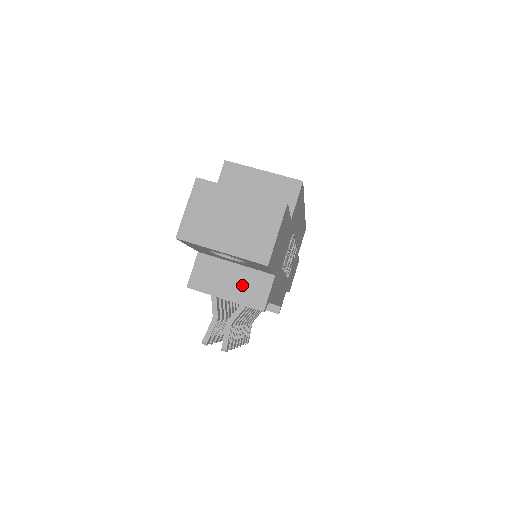
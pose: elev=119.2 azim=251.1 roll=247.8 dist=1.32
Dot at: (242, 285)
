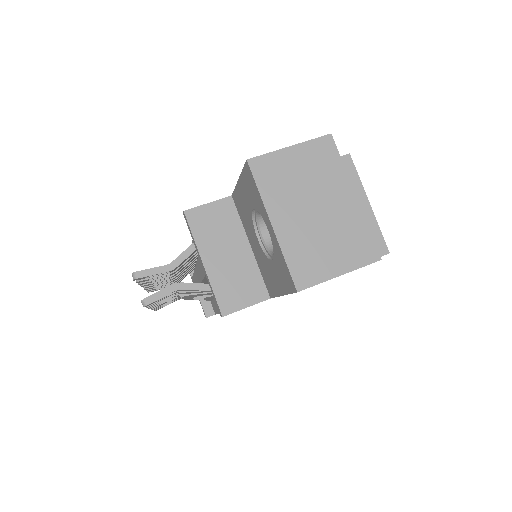
Dot at: (233, 271)
